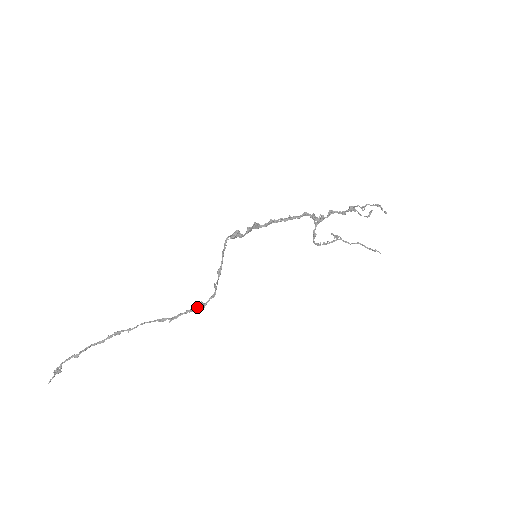
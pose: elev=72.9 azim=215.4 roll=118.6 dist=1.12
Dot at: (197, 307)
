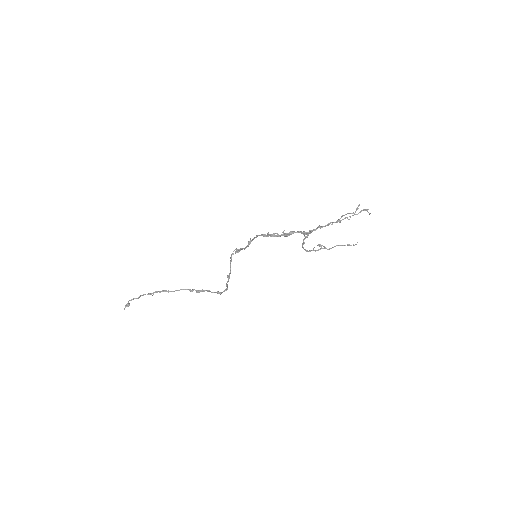
Dot at: occluded
